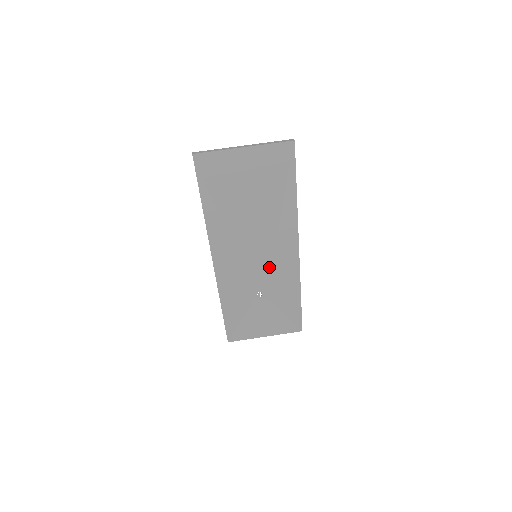
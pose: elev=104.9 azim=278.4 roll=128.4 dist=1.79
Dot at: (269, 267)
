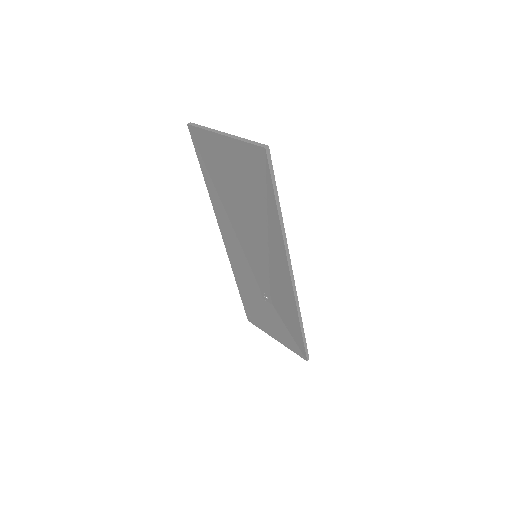
Dot at: (269, 275)
